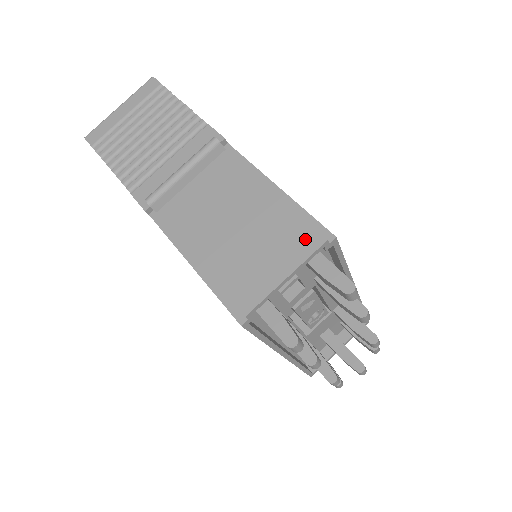
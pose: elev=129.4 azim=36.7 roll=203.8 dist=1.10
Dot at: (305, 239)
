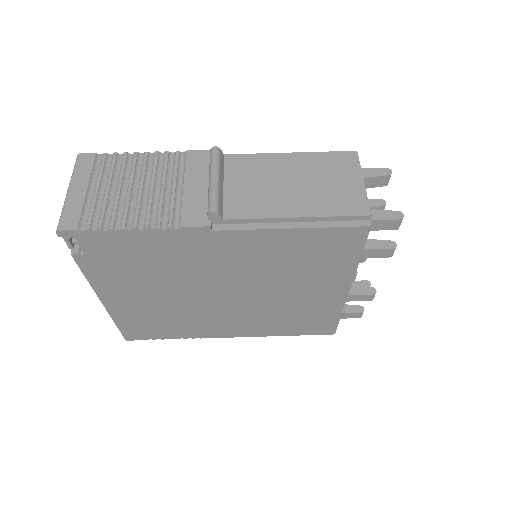
Dot at: (346, 159)
